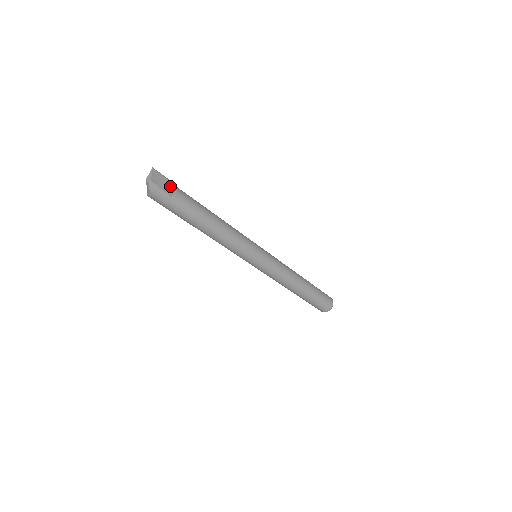
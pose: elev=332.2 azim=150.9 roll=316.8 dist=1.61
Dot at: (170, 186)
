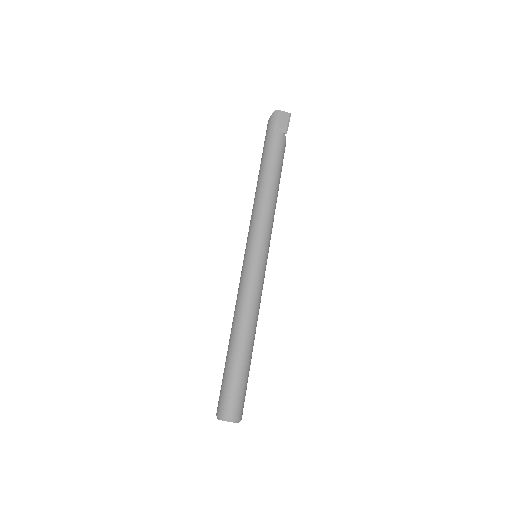
Dot at: (283, 129)
